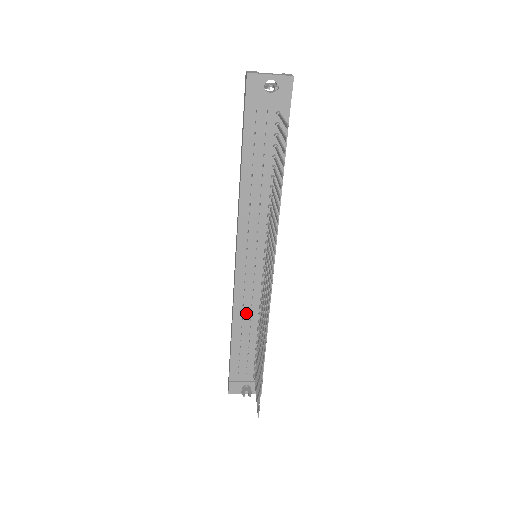
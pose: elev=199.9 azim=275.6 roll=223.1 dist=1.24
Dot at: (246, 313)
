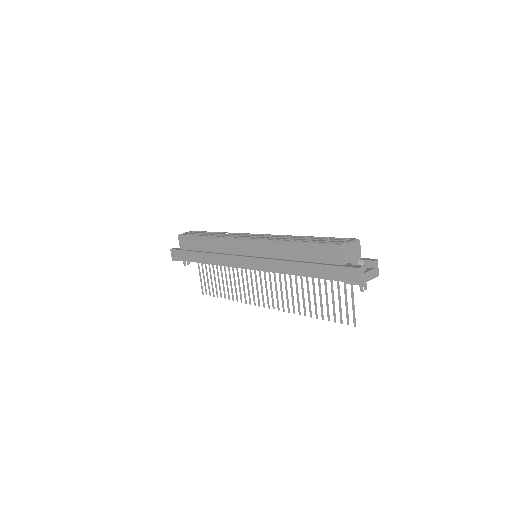
Dot at: occluded
